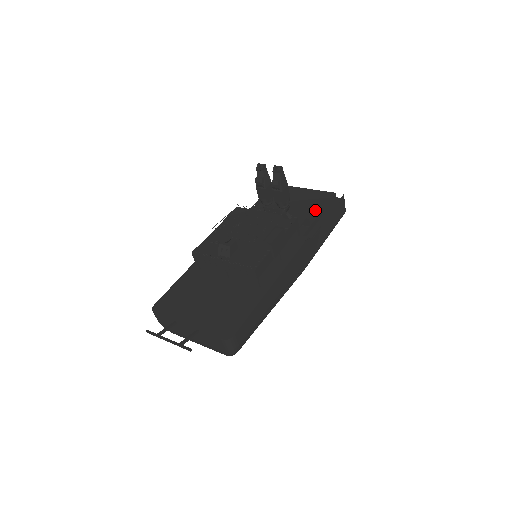
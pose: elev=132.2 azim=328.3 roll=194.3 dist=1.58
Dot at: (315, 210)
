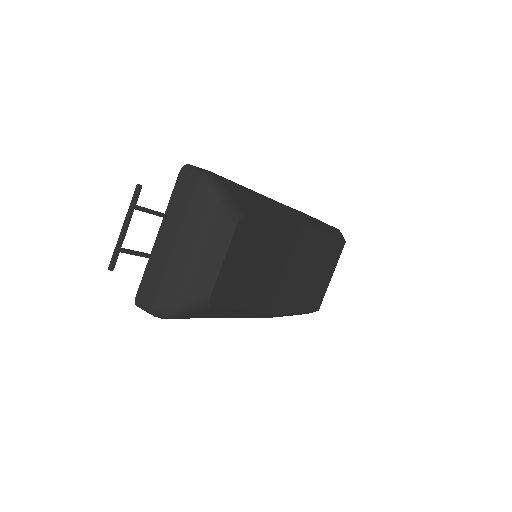
Dot at: occluded
